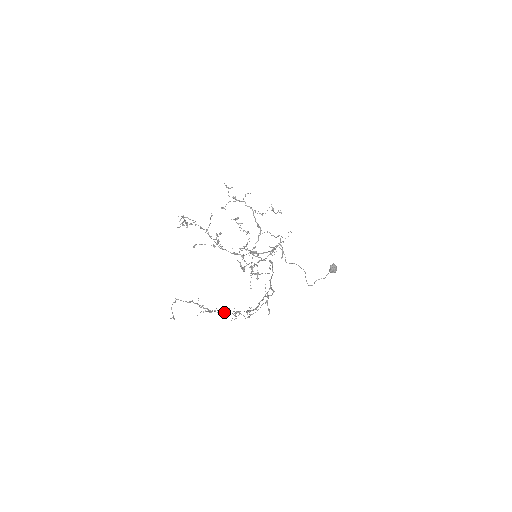
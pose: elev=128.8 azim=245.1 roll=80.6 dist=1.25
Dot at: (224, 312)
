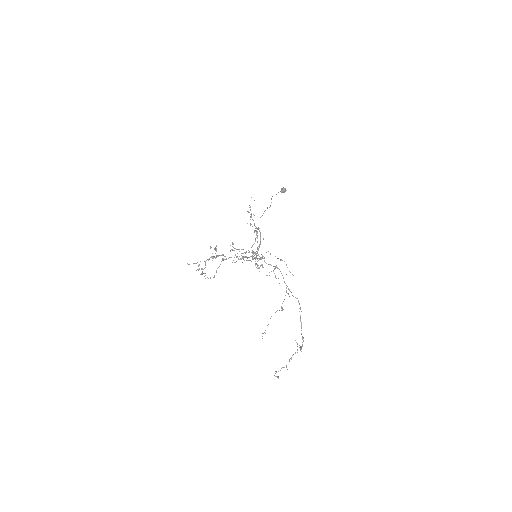
Dot at: occluded
